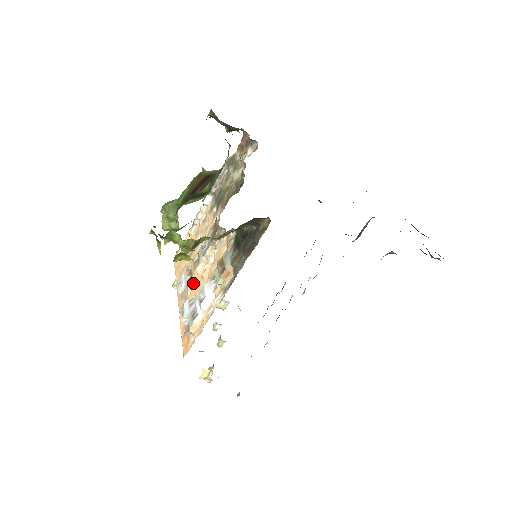
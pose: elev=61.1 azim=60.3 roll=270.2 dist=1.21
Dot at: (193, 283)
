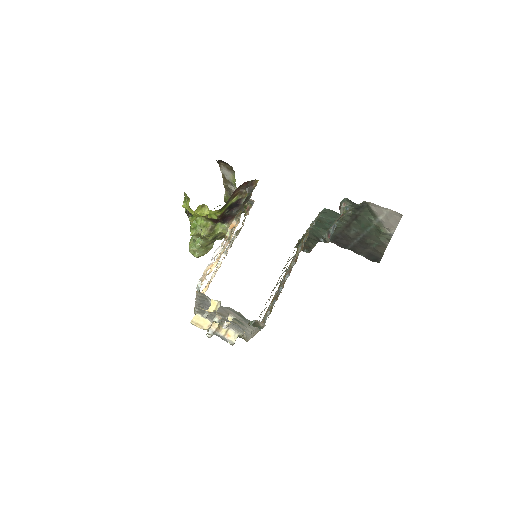
Dot at: occluded
